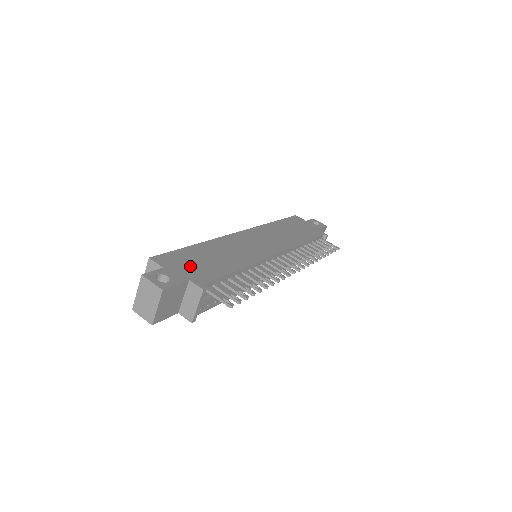
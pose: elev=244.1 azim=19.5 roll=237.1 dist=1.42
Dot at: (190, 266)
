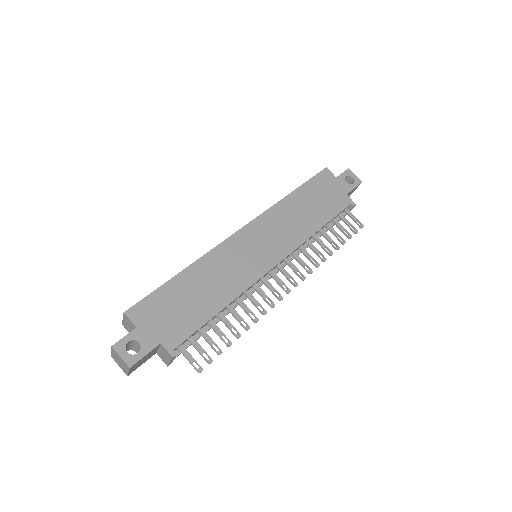
Dot at: (166, 317)
